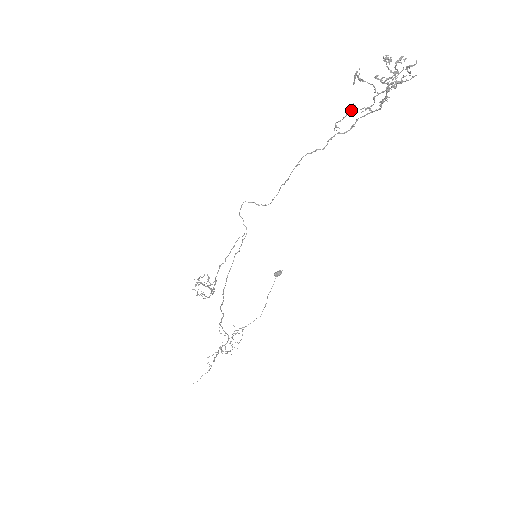
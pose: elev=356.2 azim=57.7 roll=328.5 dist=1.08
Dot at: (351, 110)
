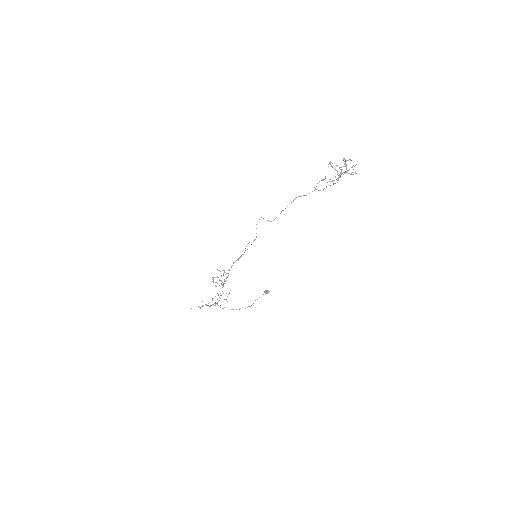
Dot at: (324, 179)
